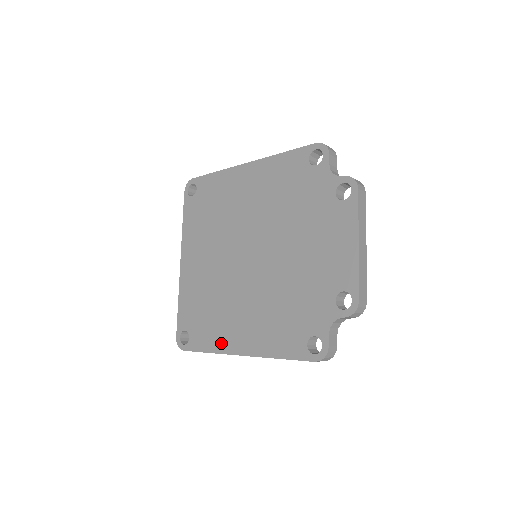
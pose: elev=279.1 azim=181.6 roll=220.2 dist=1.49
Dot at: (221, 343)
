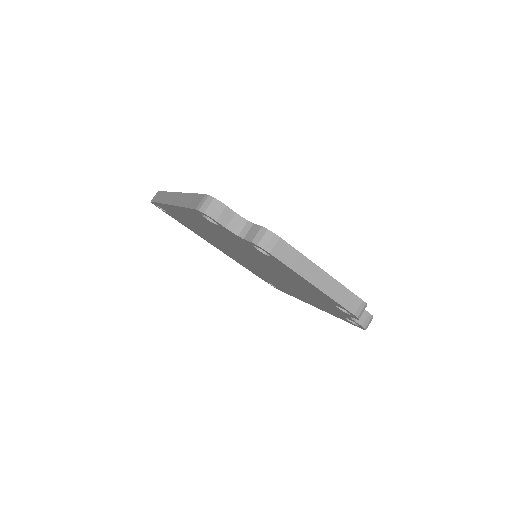
Dot at: occluded
